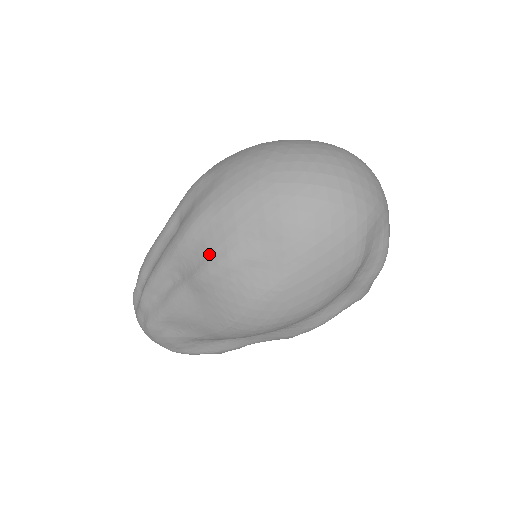
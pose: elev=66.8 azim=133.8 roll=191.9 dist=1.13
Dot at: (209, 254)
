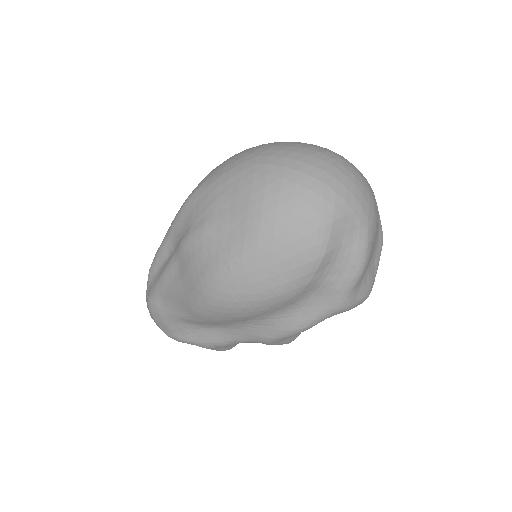
Dot at: (192, 223)
